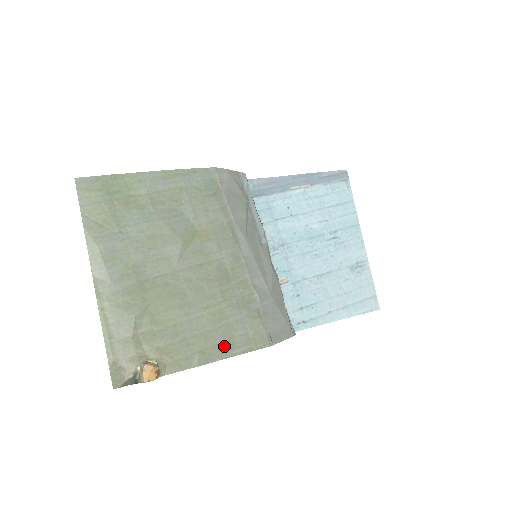
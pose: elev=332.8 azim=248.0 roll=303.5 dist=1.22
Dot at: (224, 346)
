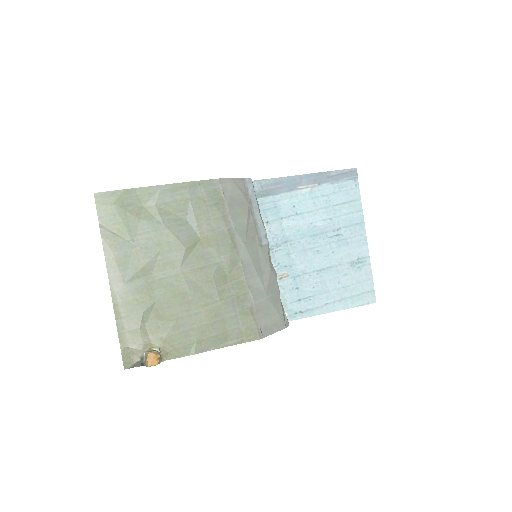
Dot at: (219, 338)
